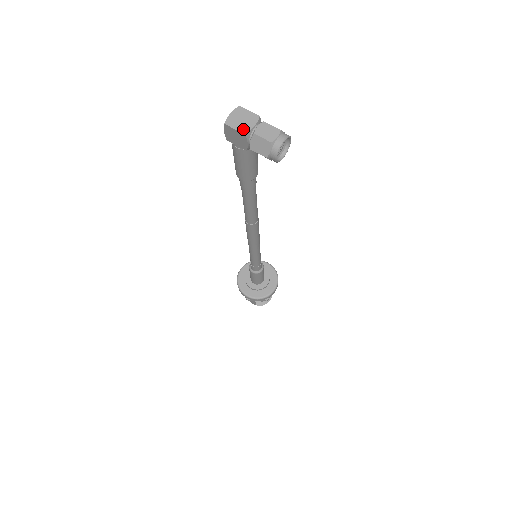
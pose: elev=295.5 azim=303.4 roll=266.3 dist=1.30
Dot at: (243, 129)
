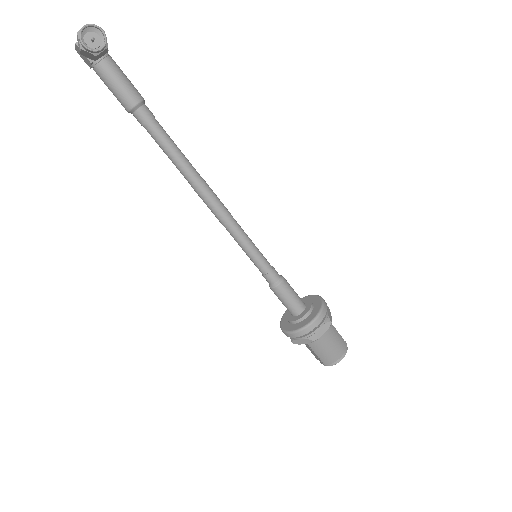
Dot at: occluded
